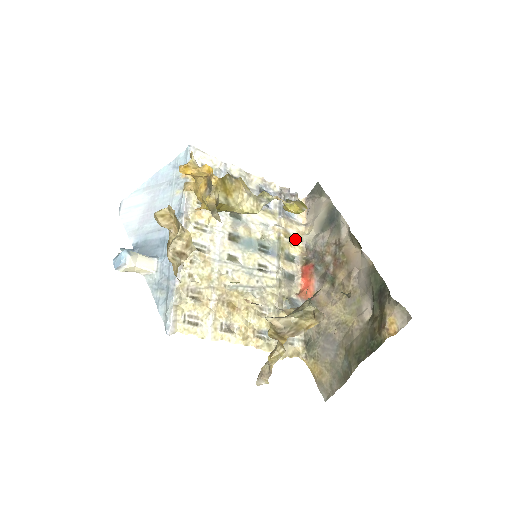
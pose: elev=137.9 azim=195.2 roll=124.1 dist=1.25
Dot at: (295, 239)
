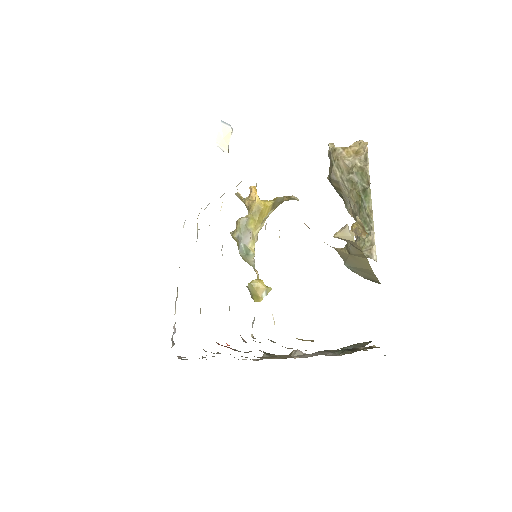
Dot at: occluded
